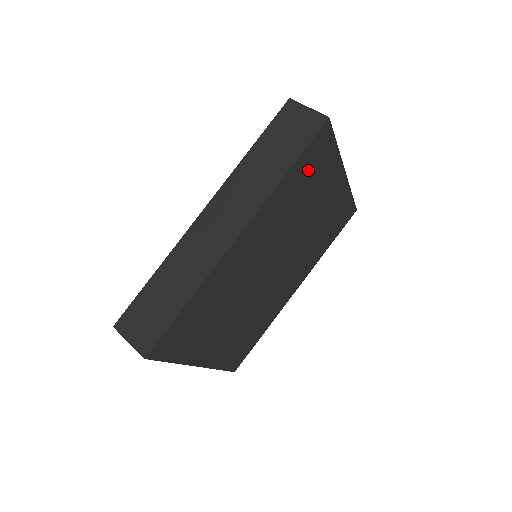
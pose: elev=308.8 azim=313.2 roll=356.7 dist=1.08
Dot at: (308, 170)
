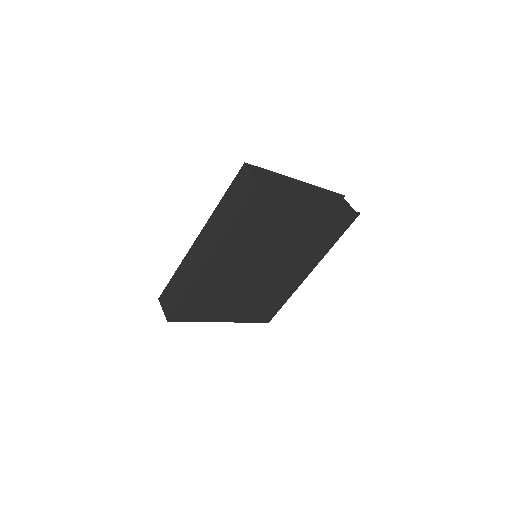
Dot at: (260, 213)
